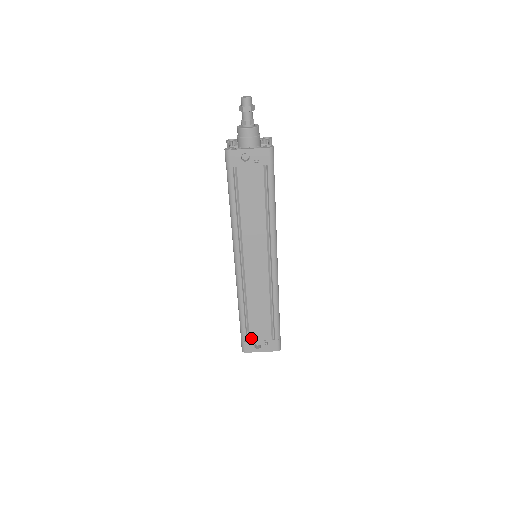
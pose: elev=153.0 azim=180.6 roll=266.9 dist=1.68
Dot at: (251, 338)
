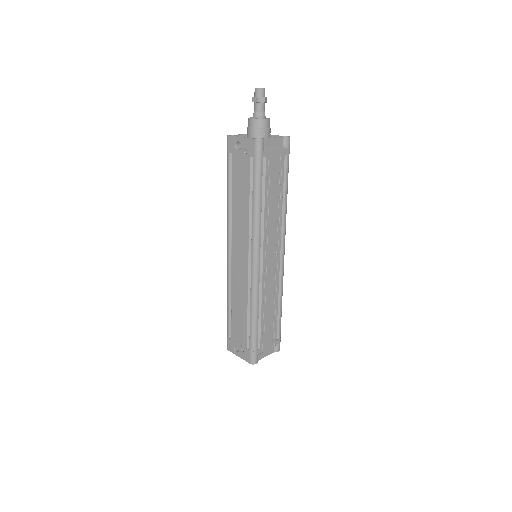
Dot at: (232, 337)
